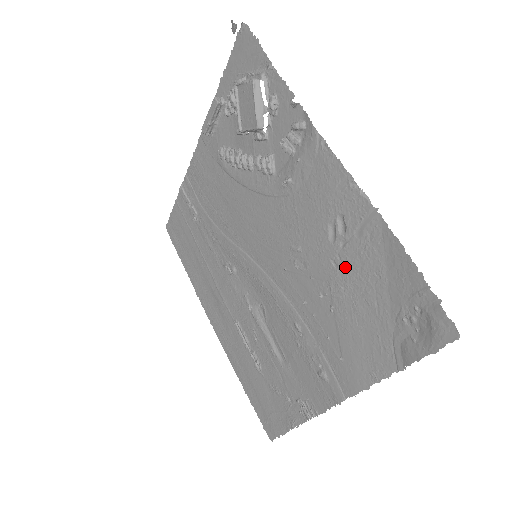
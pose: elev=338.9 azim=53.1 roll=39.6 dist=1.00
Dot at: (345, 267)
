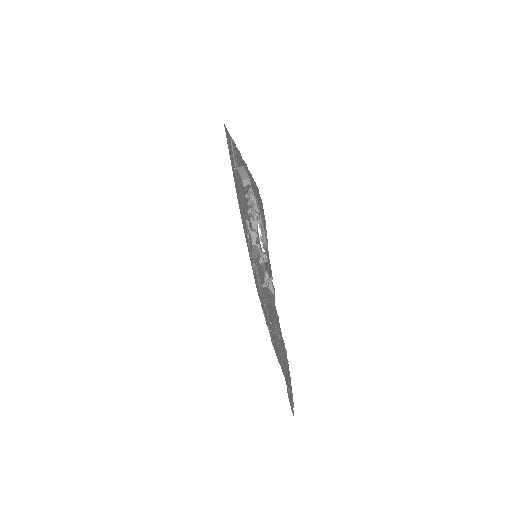
Dot at: (278, 341)
